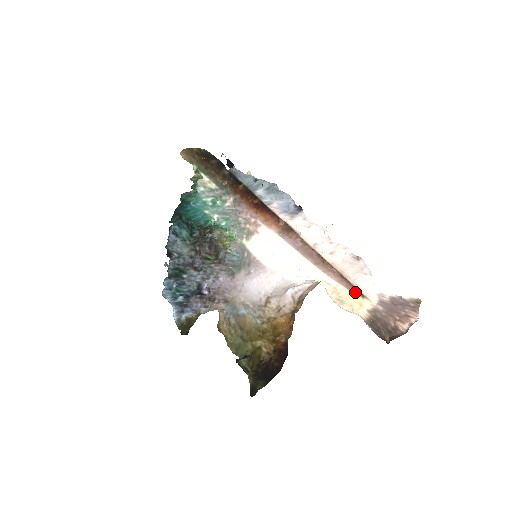
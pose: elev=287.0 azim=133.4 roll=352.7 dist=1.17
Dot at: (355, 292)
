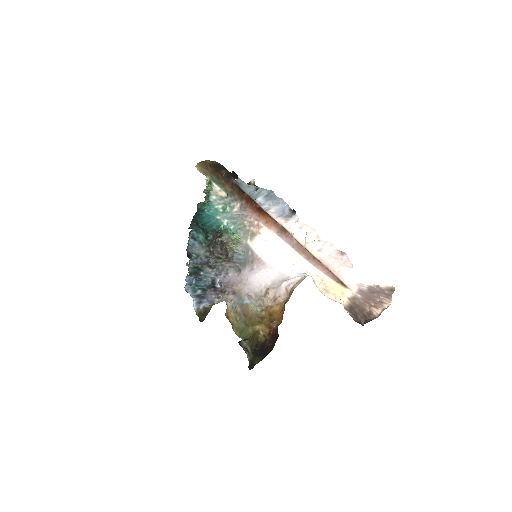
Dot at: (339, 282)
